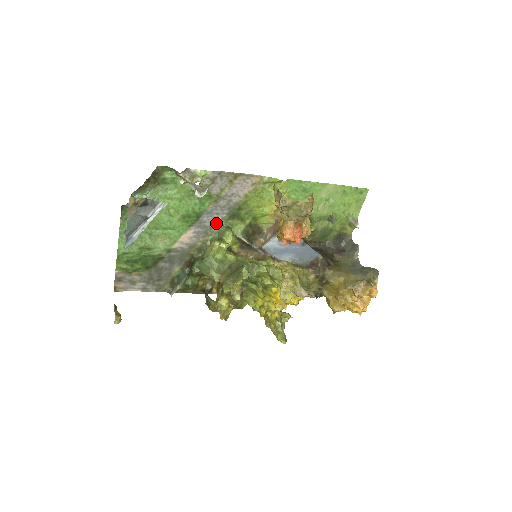
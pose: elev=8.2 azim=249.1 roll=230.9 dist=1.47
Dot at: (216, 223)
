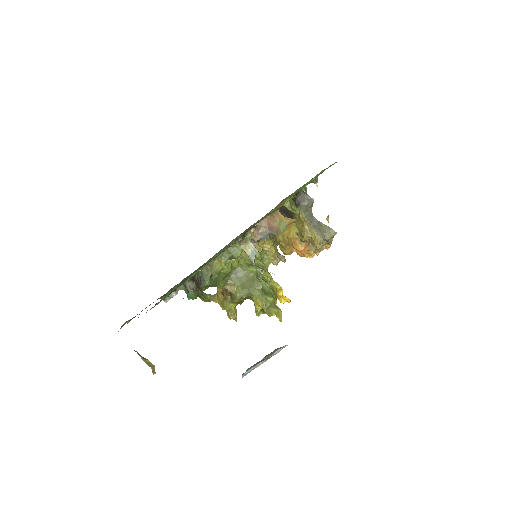
Dot at: (228, 244)
